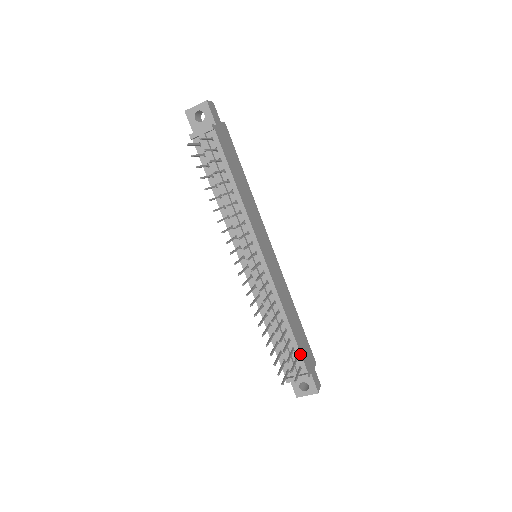
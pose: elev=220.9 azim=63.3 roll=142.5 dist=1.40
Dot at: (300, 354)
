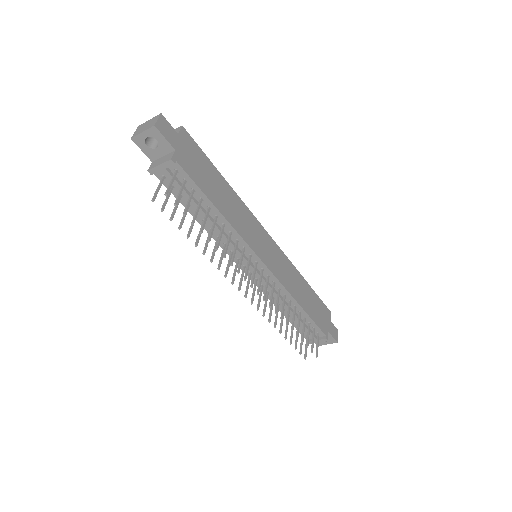
Dot at: (316, 326)
